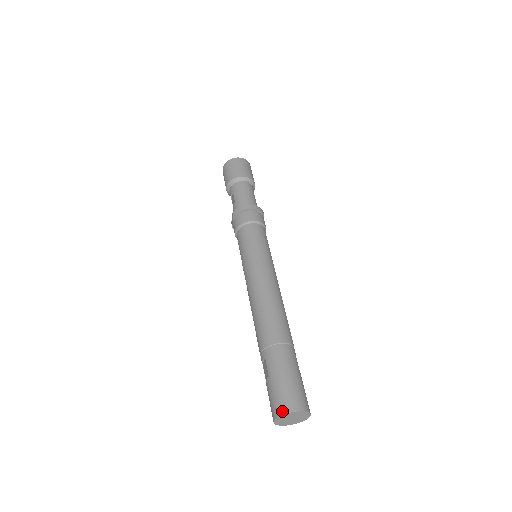
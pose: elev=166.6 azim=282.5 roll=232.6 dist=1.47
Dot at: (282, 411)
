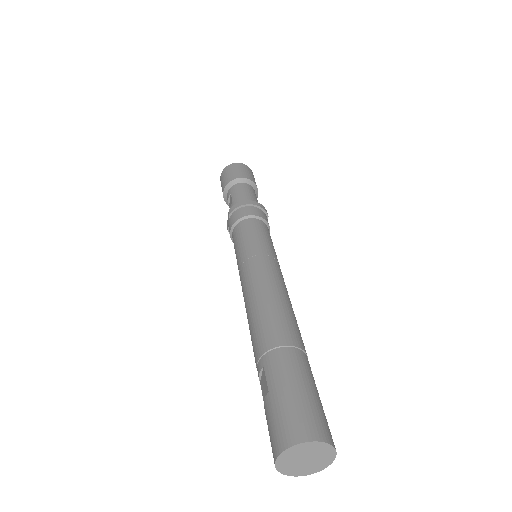
Dot at: (289, 441)
